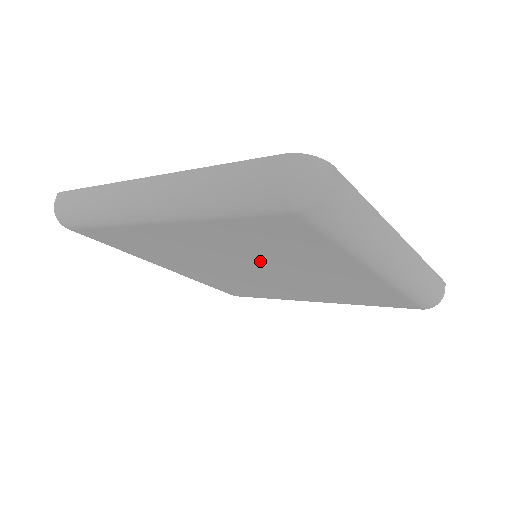
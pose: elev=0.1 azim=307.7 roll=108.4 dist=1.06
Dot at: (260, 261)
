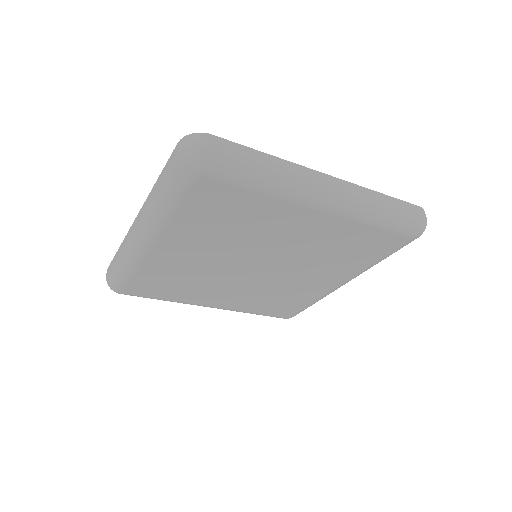
Dot at: (246, 250)
